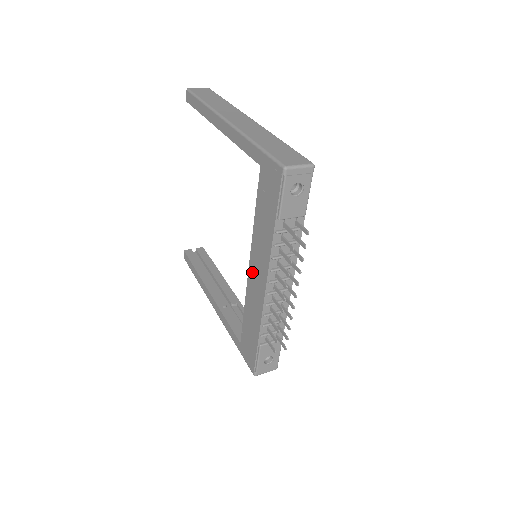
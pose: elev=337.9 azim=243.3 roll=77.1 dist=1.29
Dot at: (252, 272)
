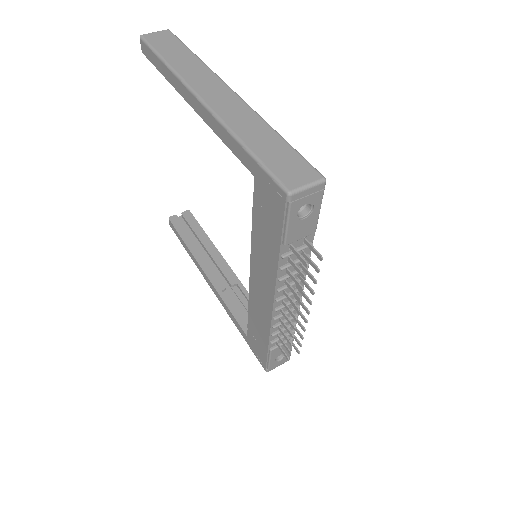
Dot at: (254, 282)
